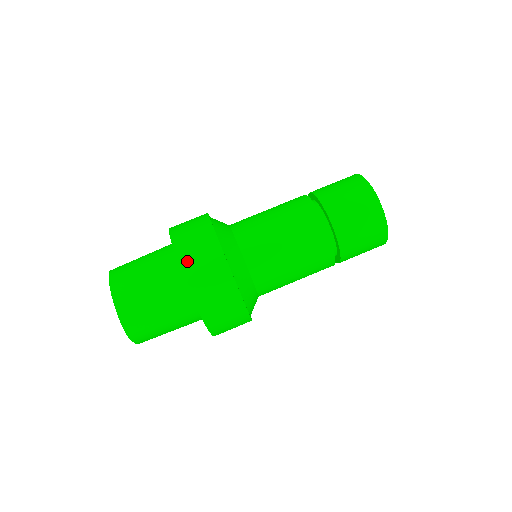
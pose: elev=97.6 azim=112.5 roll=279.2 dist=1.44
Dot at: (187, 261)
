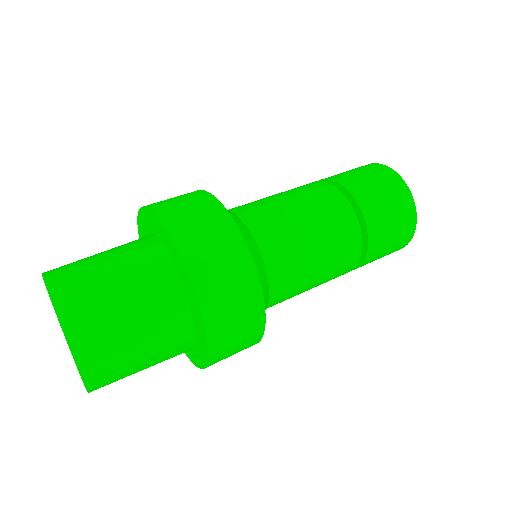
Dot at: occluded
